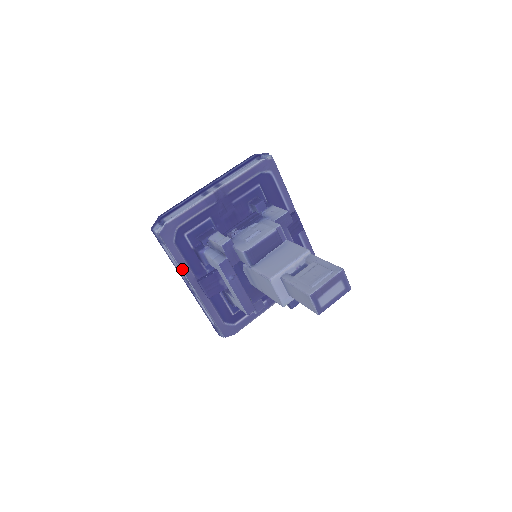
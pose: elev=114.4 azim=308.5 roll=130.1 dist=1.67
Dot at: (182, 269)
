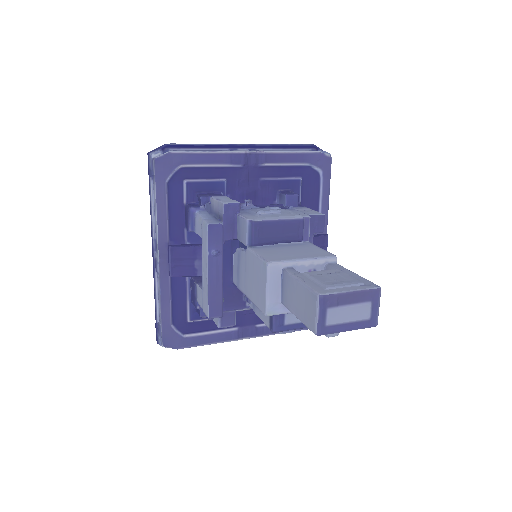
Dot at: (158, 221)
